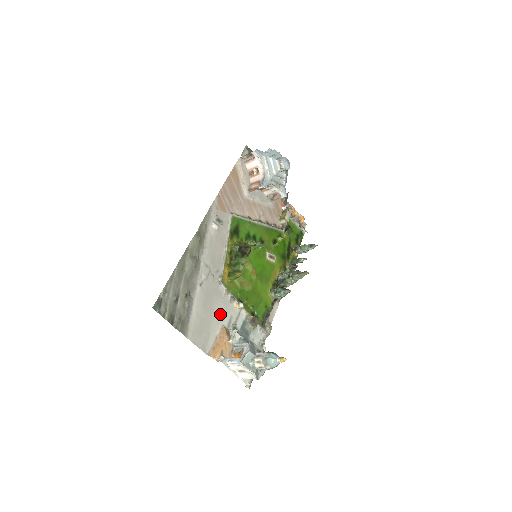
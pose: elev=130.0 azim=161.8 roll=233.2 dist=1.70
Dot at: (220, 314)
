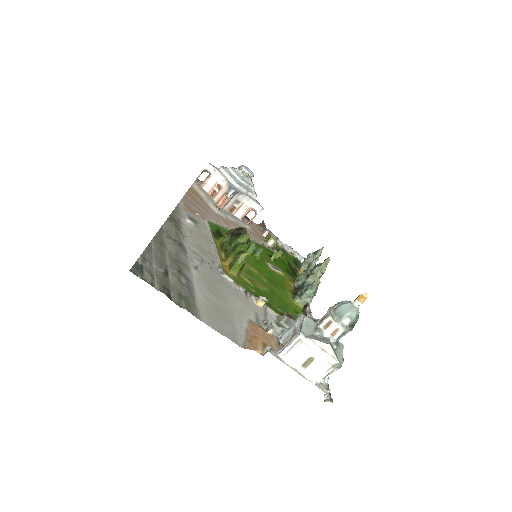
Dot at: (238, 306)
